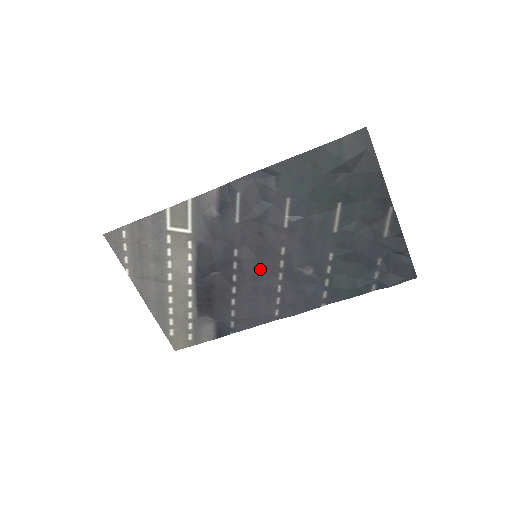
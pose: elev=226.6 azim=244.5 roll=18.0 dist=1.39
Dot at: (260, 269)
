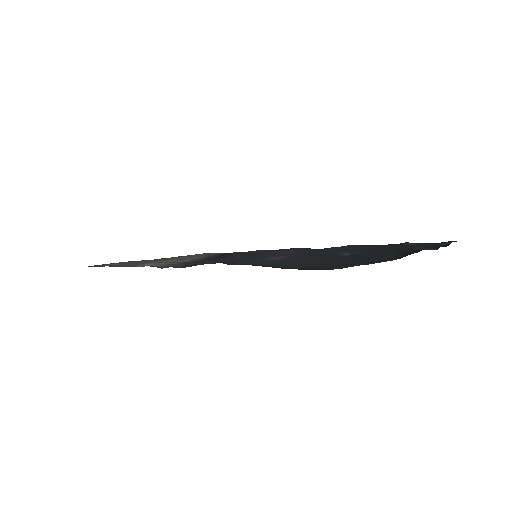
Dot at: occluded
